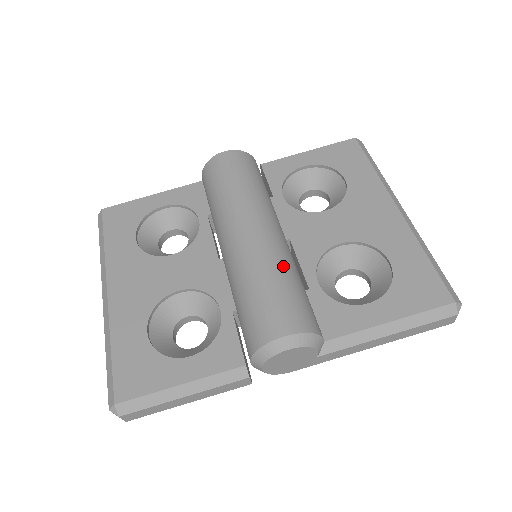
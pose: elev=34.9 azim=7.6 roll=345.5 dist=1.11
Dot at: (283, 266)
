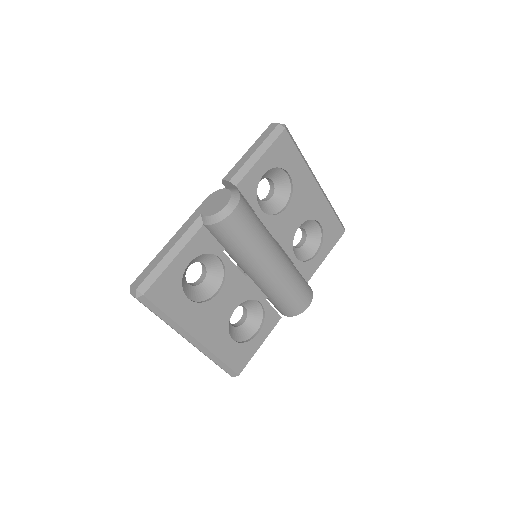
Dot at: (295, 272)
